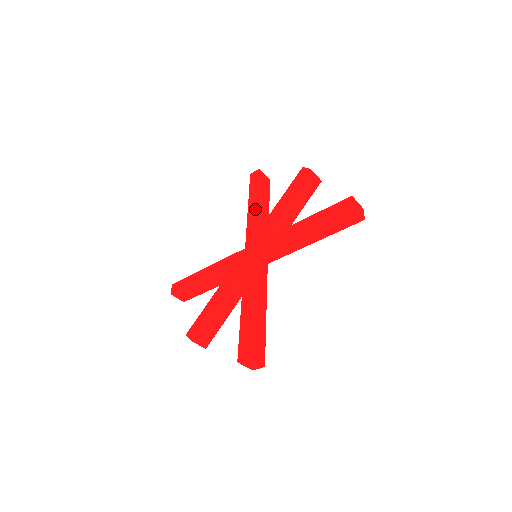
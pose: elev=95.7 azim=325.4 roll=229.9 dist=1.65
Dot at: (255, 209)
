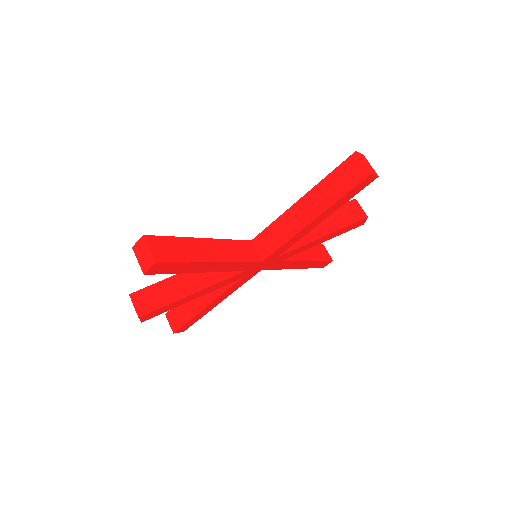
Dot at: occluded
